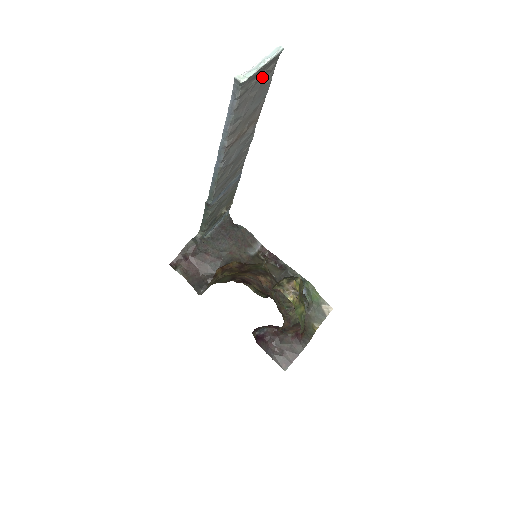
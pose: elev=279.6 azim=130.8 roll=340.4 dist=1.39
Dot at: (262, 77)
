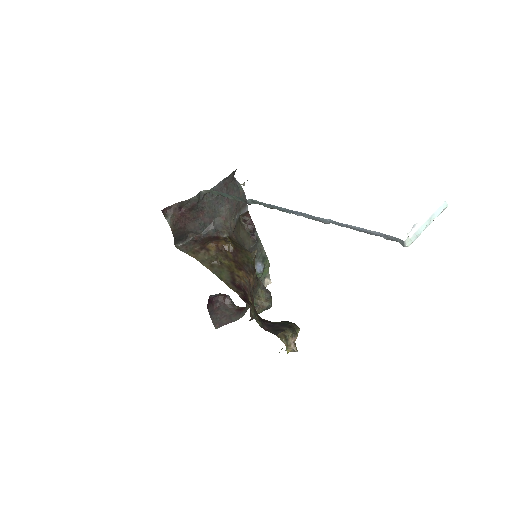
Dot at: occluded
